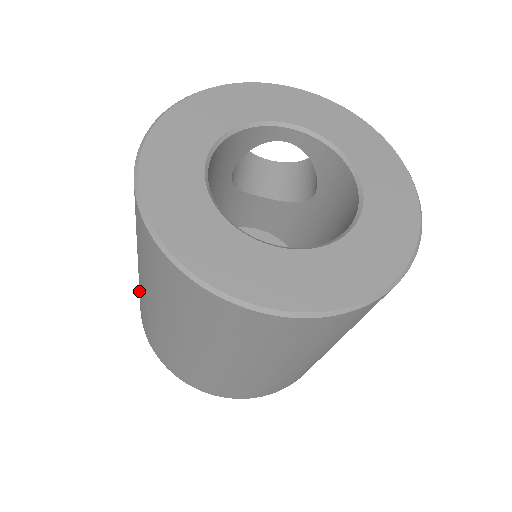
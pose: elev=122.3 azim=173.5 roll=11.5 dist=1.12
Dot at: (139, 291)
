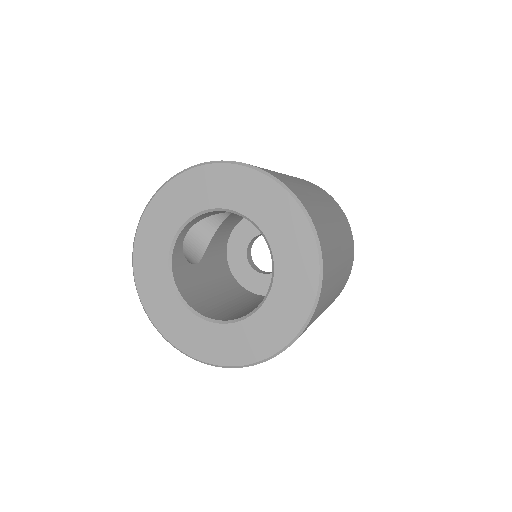
Dot at: occluded
